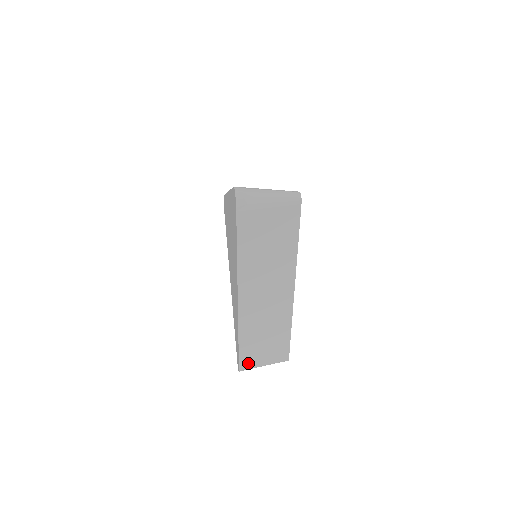
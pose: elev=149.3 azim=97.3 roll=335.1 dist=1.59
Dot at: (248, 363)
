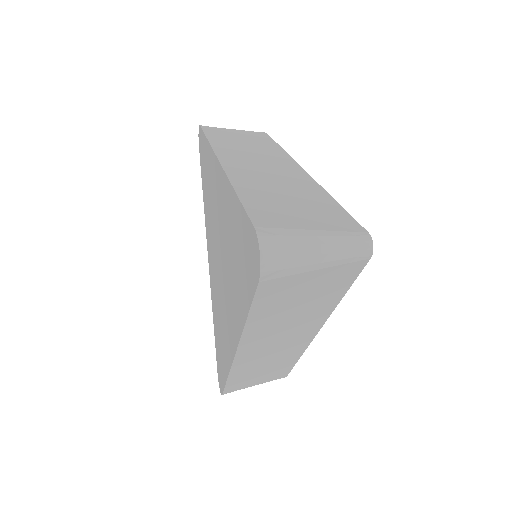
Dot at: (235, 389)
